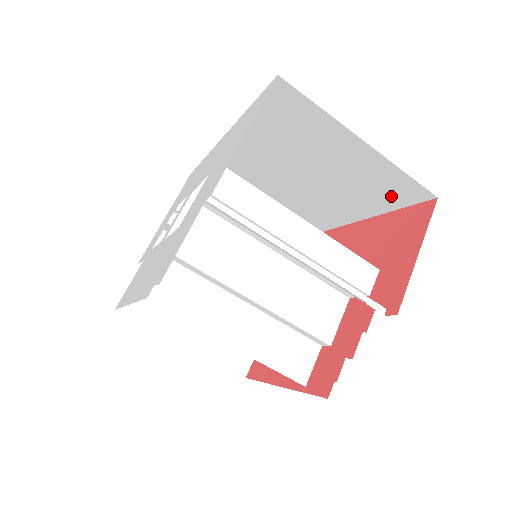
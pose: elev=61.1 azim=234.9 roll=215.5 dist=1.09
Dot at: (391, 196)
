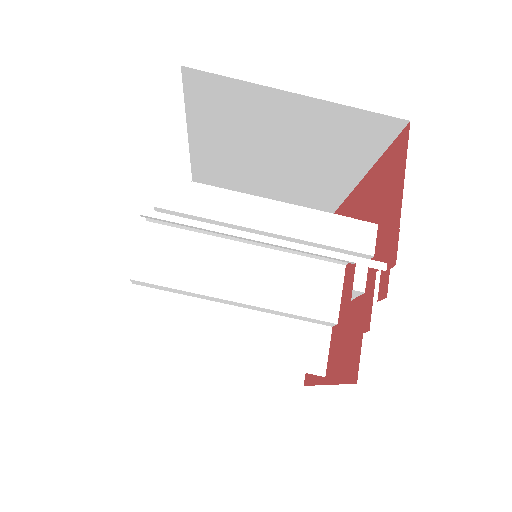
Dot at: (367, 141)
